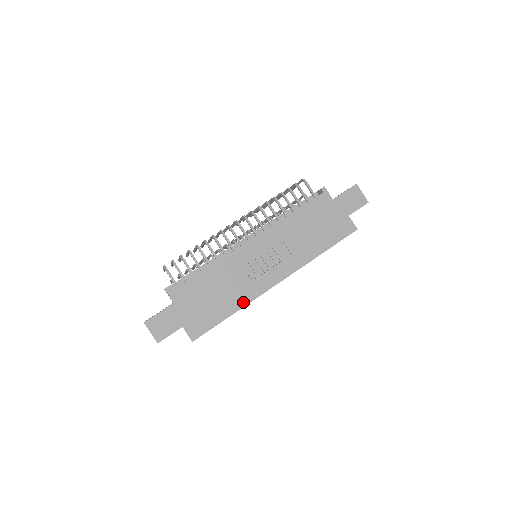
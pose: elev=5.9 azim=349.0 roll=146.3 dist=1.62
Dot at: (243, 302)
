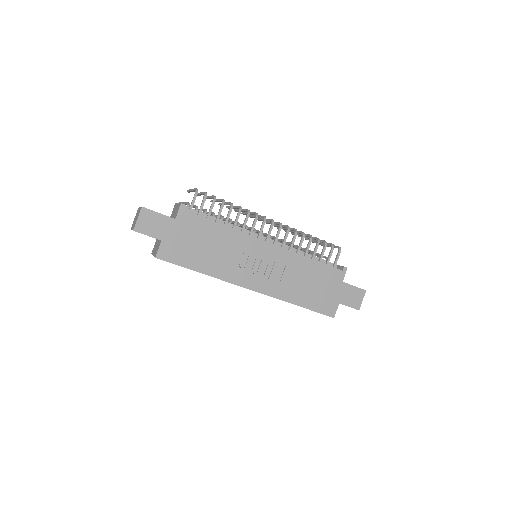
Dot at: (216, 274)
